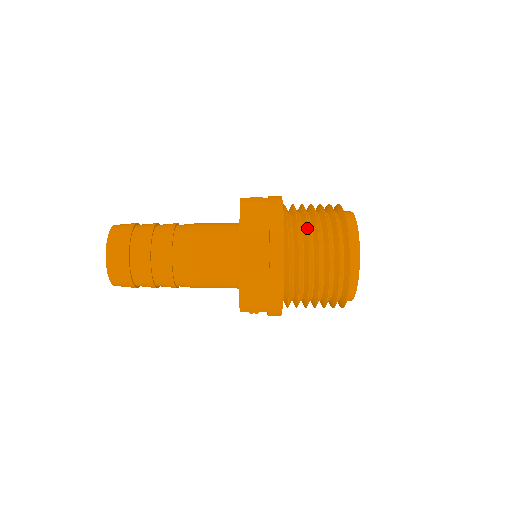
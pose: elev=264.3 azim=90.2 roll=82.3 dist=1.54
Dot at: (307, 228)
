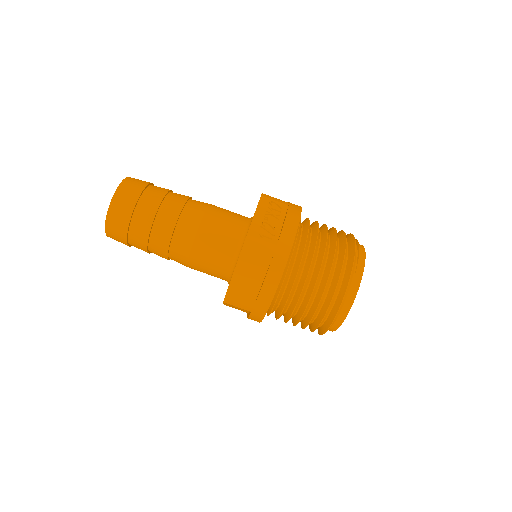
Dot at: (299, 296)
